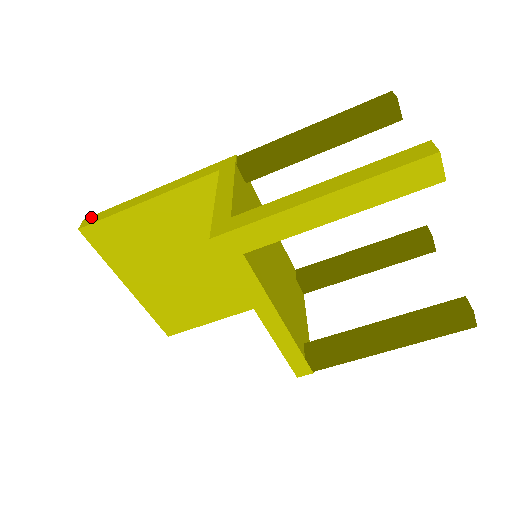
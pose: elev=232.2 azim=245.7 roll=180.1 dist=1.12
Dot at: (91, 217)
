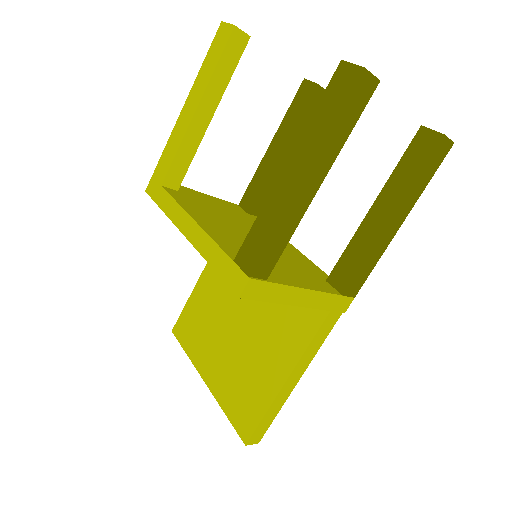
Dot at: occluded
